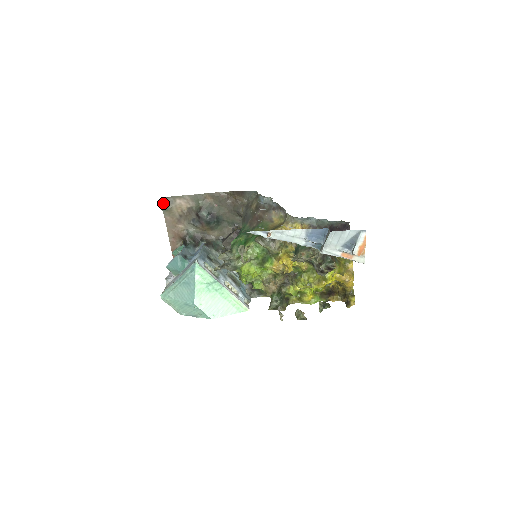
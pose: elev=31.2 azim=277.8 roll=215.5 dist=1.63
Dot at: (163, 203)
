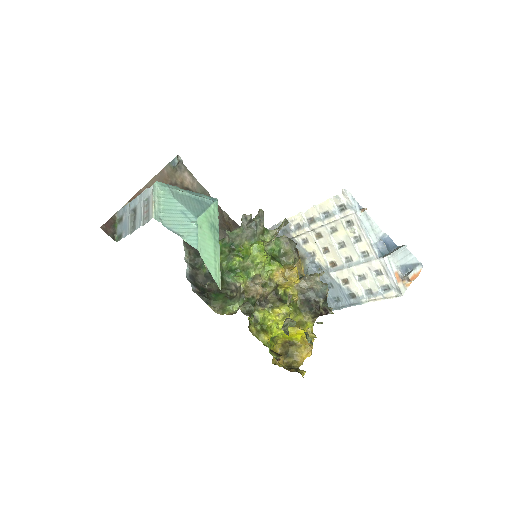
Dot at: (177, 160)
